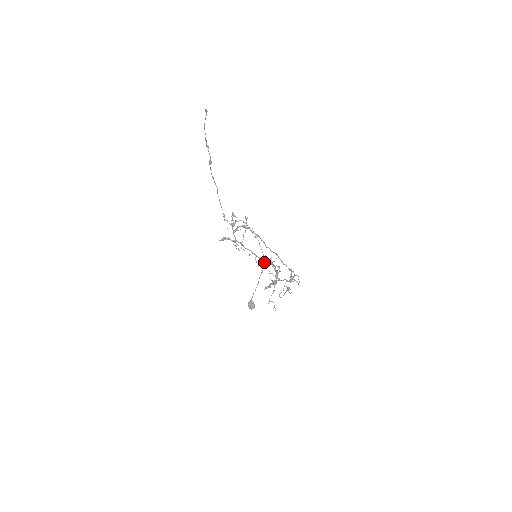
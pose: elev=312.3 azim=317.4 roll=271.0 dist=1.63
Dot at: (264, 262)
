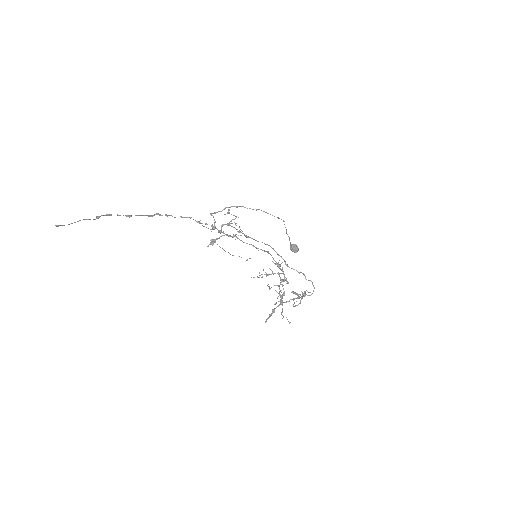
Dot at: occluded
